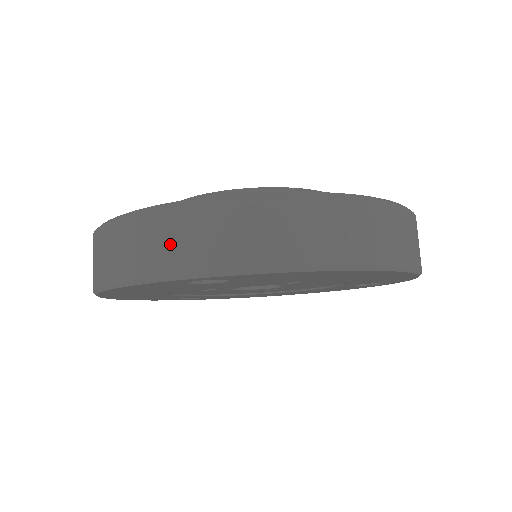
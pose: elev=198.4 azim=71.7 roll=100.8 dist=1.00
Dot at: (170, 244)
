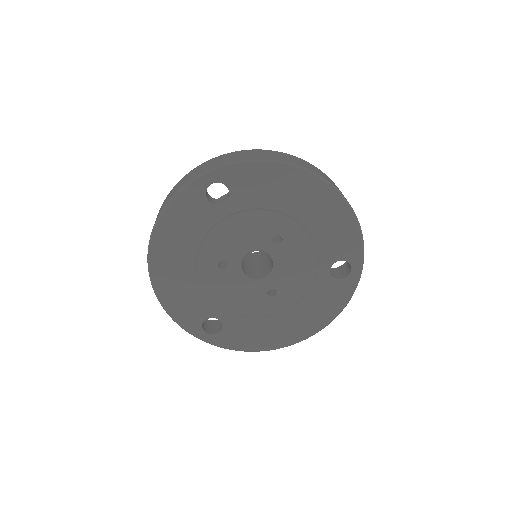
Dot at: (198, 171)
